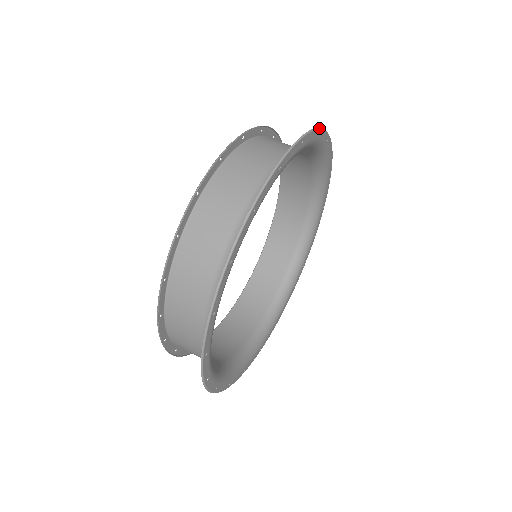
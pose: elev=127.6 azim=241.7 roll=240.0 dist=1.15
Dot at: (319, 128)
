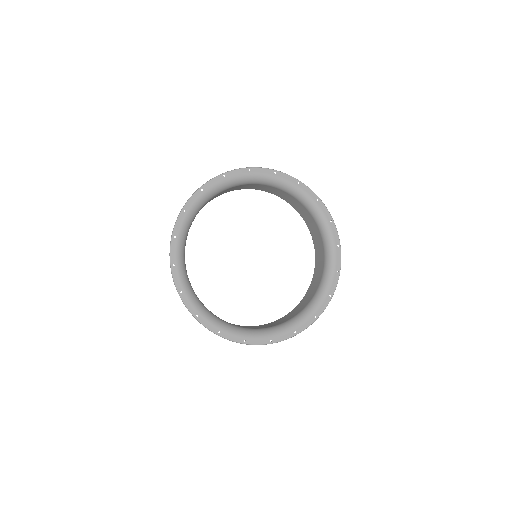
Dot at: (333, 220)
